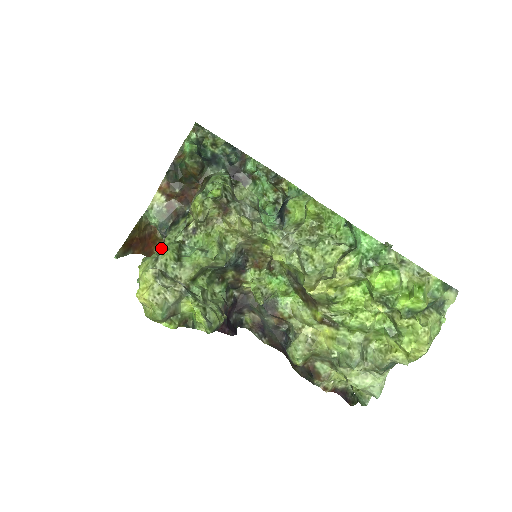
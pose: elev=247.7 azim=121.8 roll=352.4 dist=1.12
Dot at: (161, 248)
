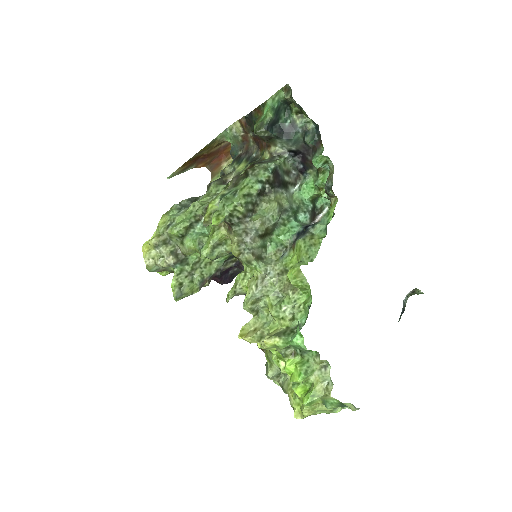
Dot at: (179, 216)
